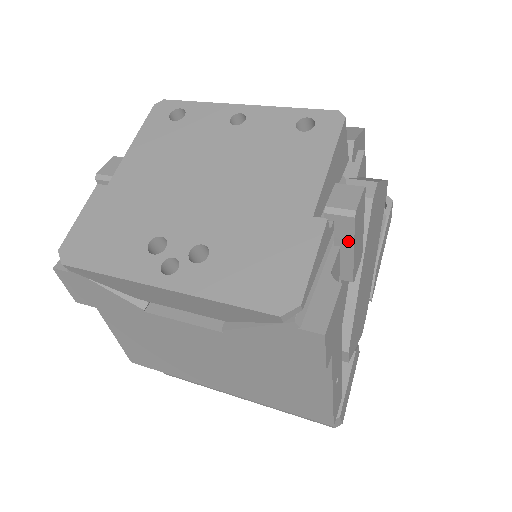
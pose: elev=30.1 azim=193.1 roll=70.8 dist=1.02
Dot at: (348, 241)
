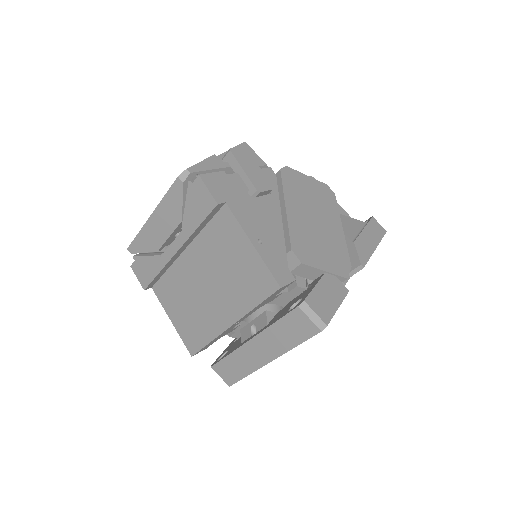
Dot at: (237, 166)
